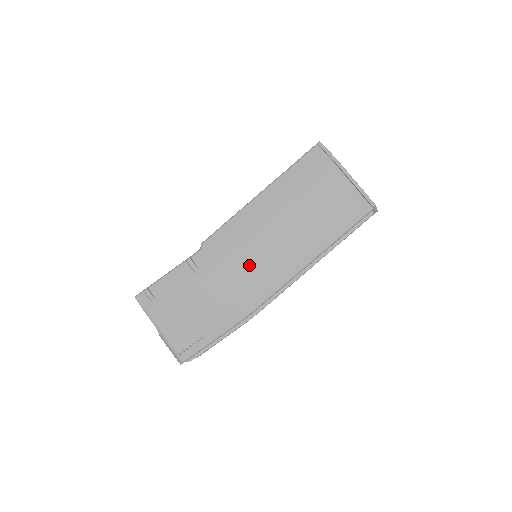
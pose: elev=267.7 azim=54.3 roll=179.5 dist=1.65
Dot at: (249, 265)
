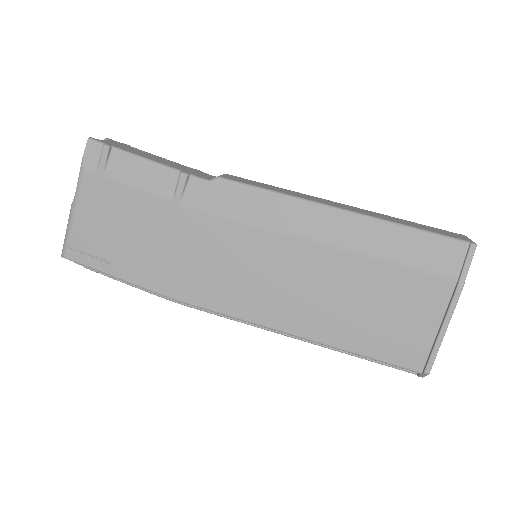
Dot at: (234, 260)
